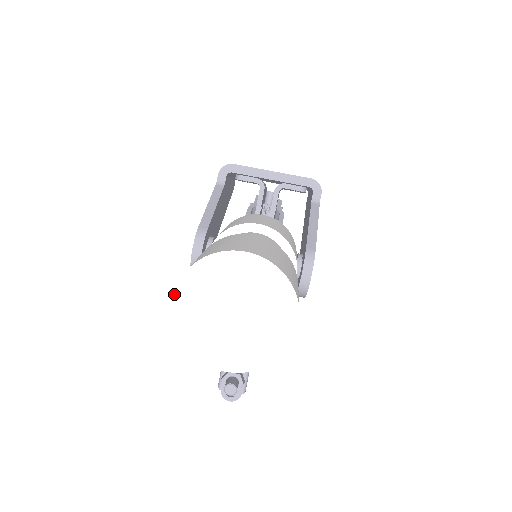
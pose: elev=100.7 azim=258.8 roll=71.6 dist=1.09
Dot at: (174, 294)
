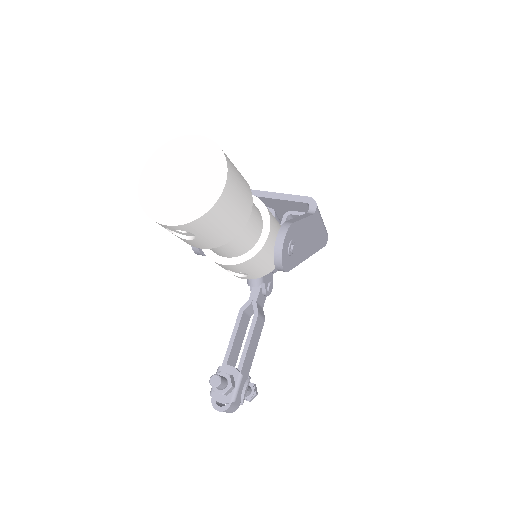
Dot at: (143, 169)
